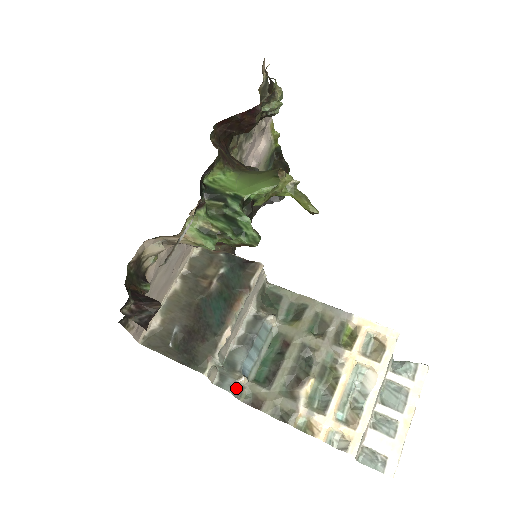
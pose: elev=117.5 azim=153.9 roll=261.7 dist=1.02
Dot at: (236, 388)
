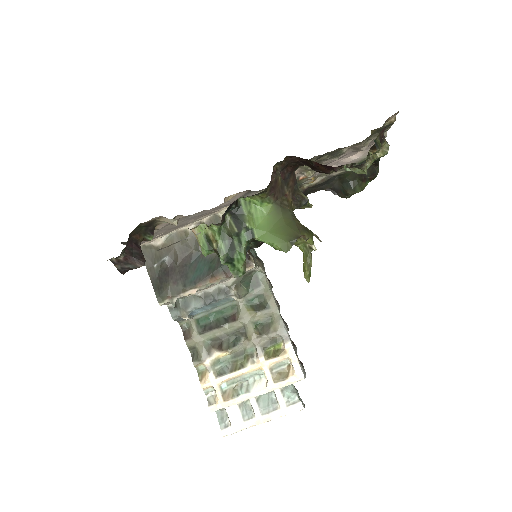
Dot at: (180, 318)
